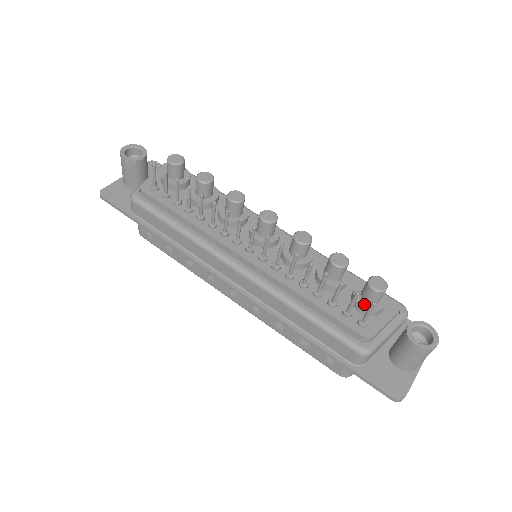
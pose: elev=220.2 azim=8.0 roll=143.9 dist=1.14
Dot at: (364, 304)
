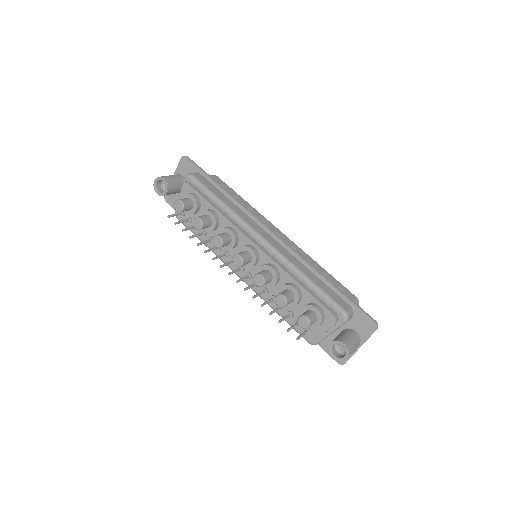
Dot at: occluded
